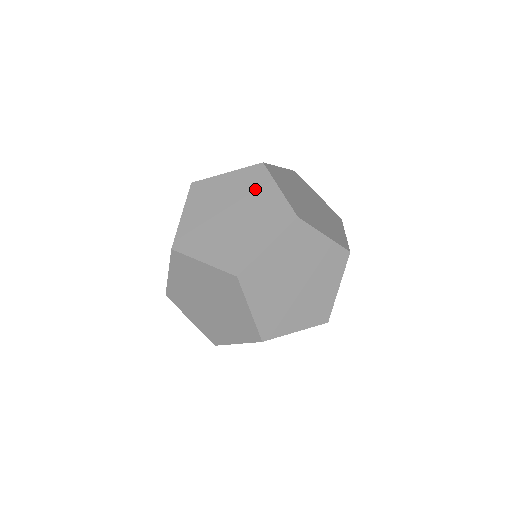
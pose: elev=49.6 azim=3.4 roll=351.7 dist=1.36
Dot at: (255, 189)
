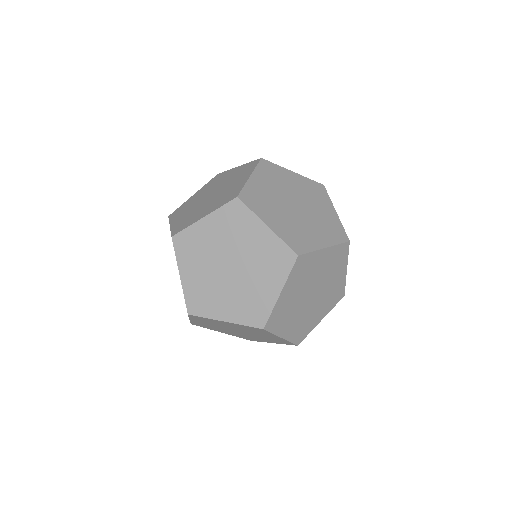
Dot at: (267, 270)
